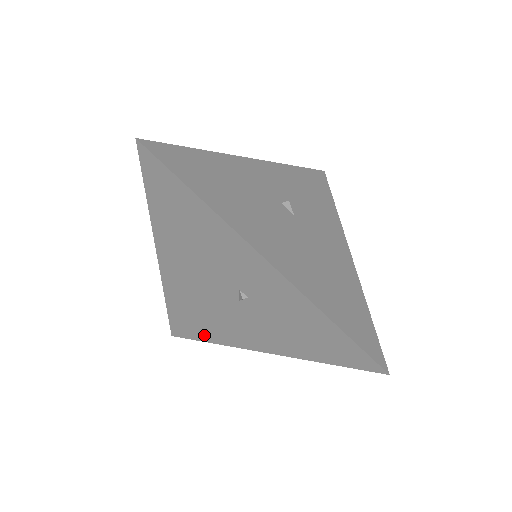
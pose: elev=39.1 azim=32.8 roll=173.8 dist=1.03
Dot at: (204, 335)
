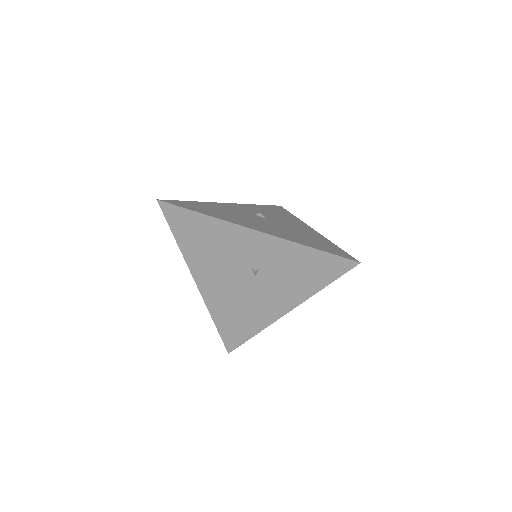
Dot at: (248, 331)
